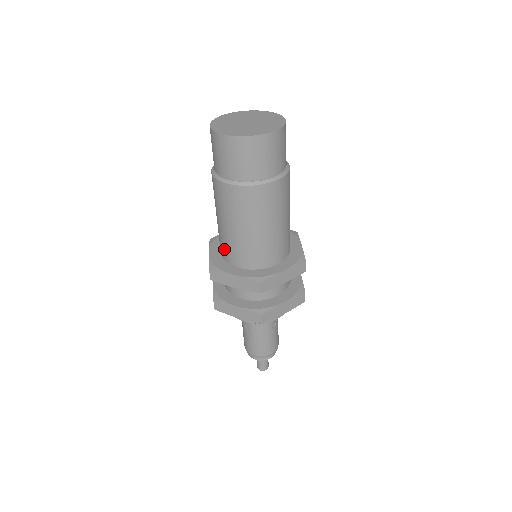
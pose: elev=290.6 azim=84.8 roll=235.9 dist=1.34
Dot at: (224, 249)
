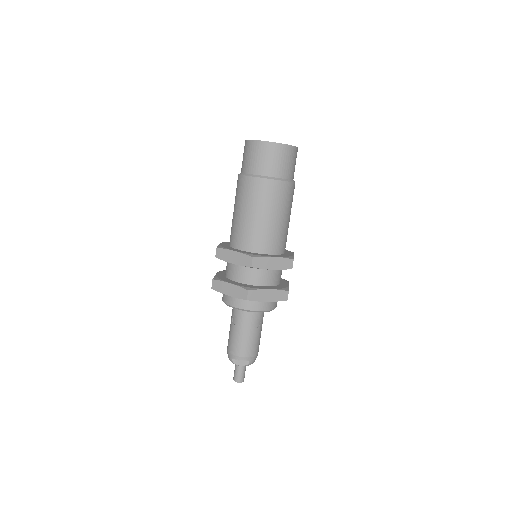
Dot at: (232, 235)
